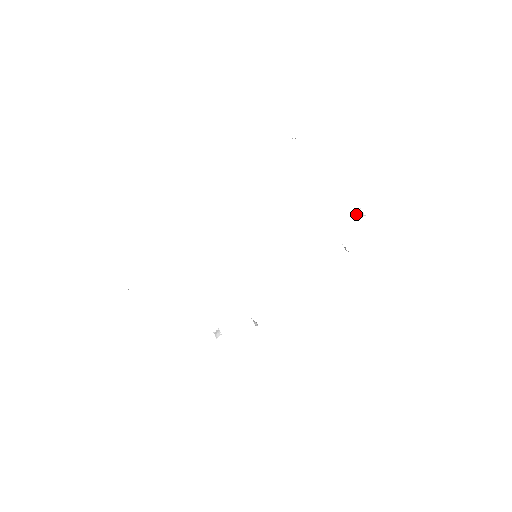
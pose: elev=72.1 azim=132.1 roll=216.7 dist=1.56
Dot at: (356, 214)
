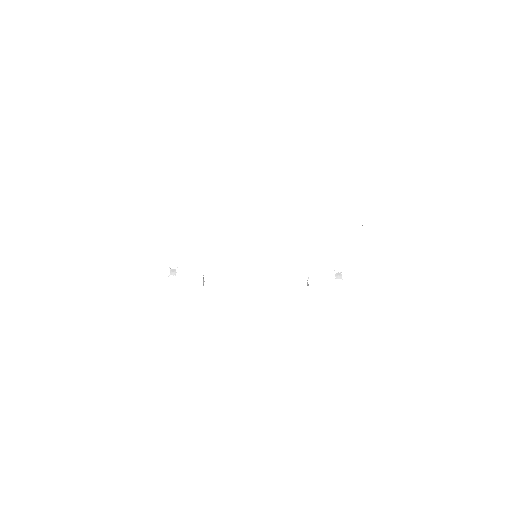
Dot at: occluded
